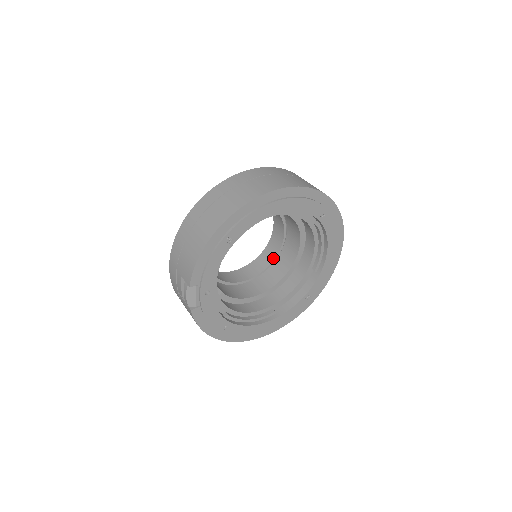
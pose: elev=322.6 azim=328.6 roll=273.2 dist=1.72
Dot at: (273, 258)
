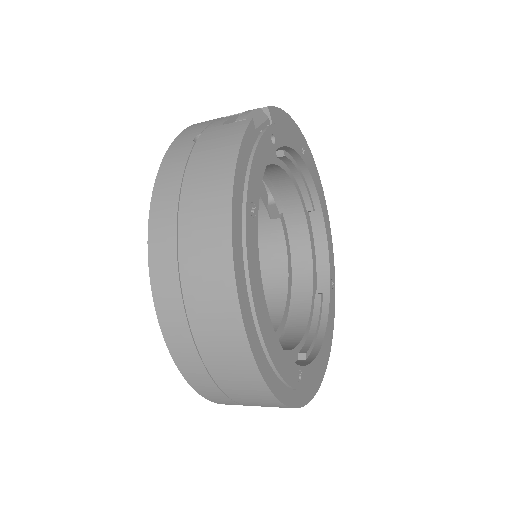
Dot at: occluded
